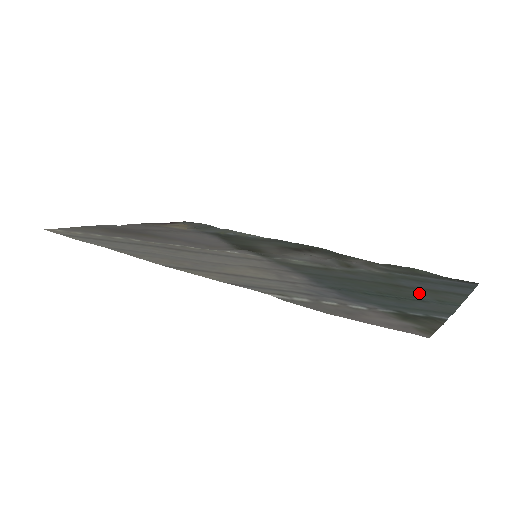
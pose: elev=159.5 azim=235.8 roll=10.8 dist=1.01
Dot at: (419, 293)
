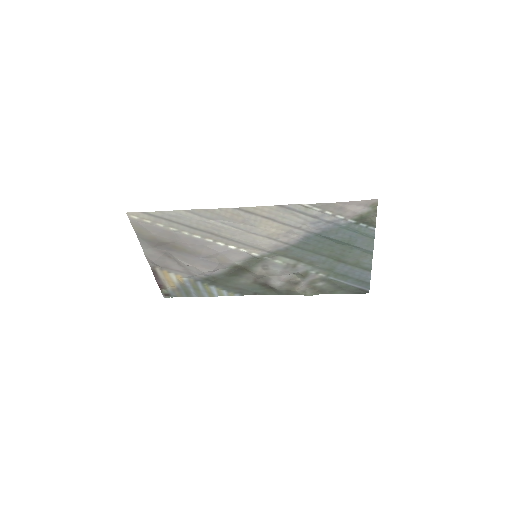
Dot at: (352, 256)
